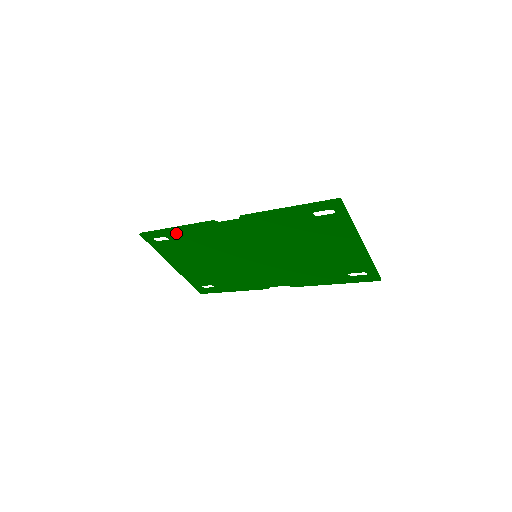
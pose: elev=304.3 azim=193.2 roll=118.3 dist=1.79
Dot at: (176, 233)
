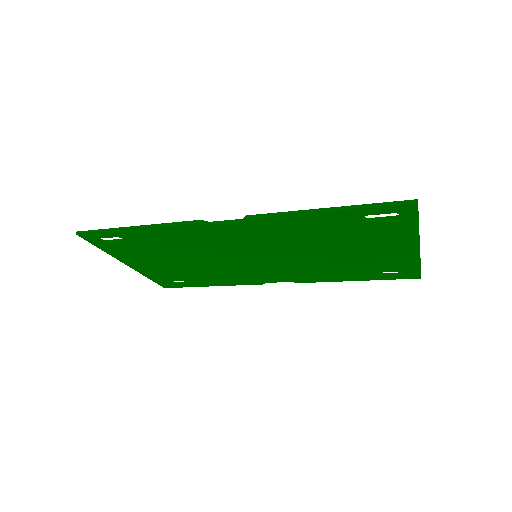
Dot at: (137, 233)
